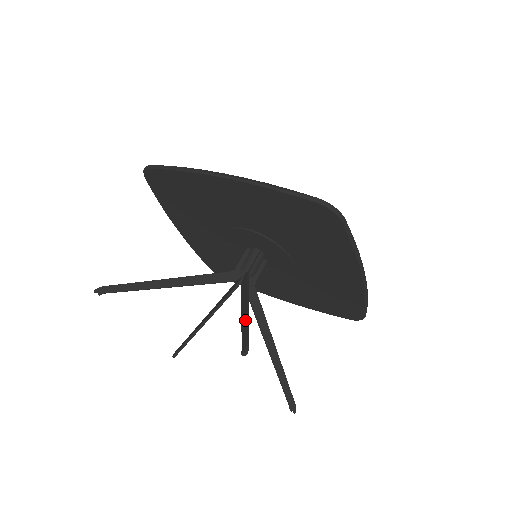
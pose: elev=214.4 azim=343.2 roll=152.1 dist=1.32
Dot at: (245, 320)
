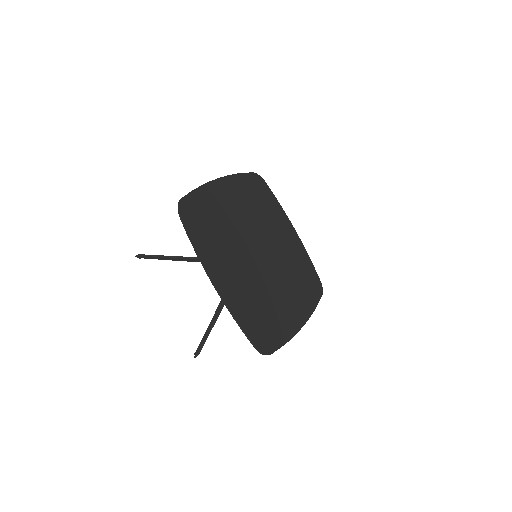
Dot at: (210, 328)
